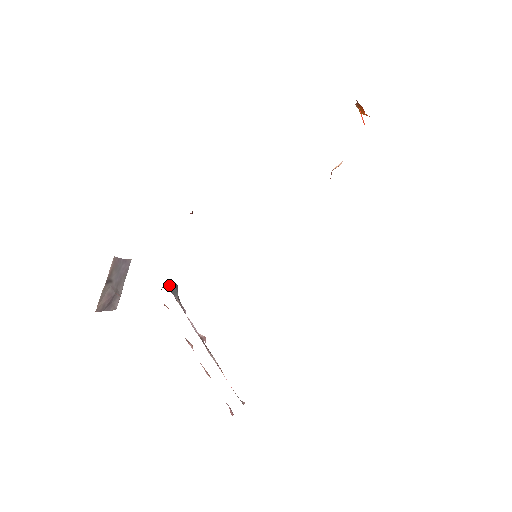
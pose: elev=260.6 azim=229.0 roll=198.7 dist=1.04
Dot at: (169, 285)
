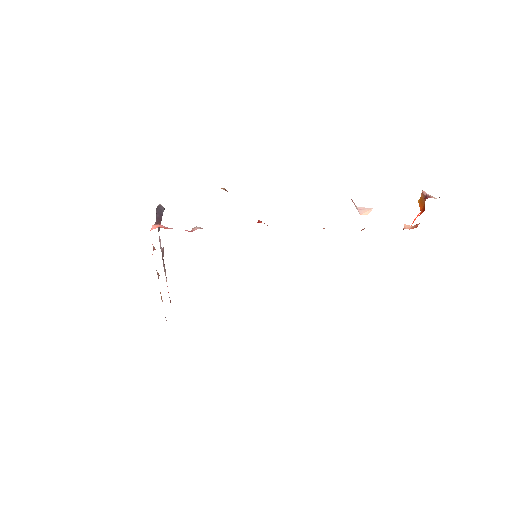
Dot at: (160, 217)
